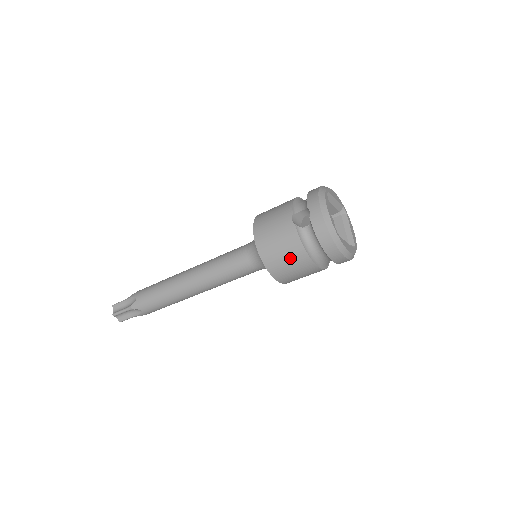
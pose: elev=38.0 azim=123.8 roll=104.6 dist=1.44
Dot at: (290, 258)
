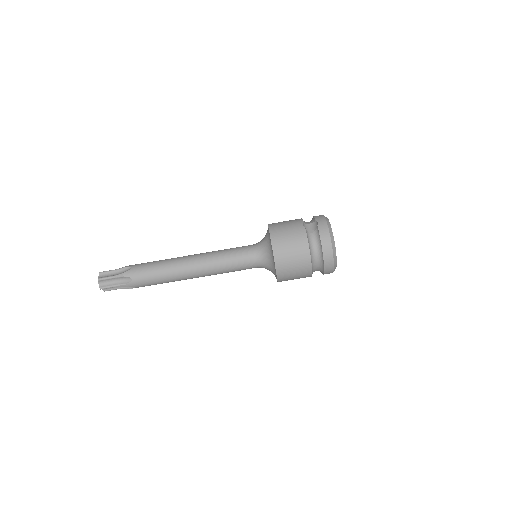
Dot at: (295, 250)
